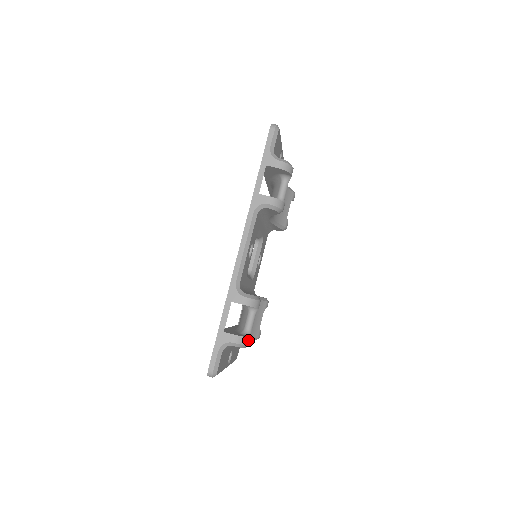
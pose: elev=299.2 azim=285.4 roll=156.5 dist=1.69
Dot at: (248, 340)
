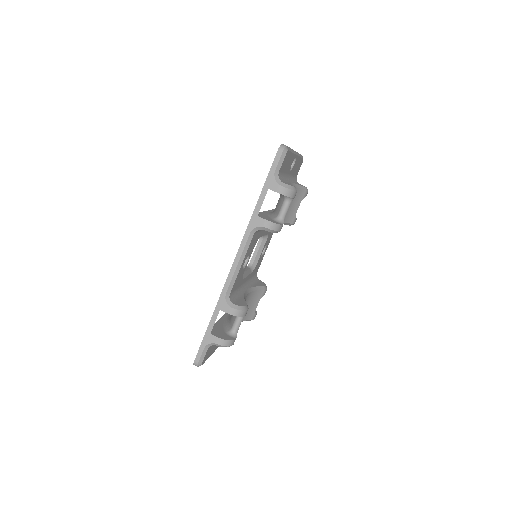
Dot at: (232, 342)
